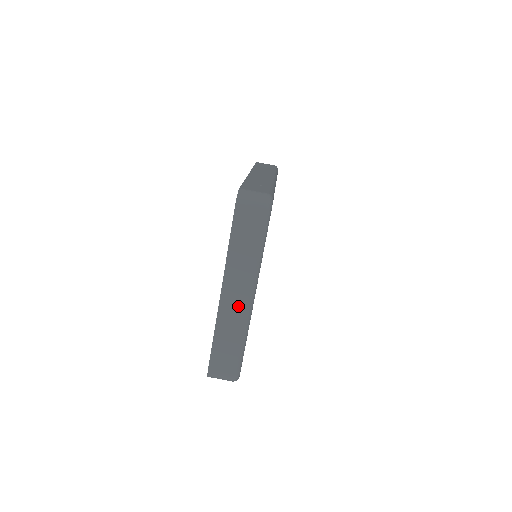
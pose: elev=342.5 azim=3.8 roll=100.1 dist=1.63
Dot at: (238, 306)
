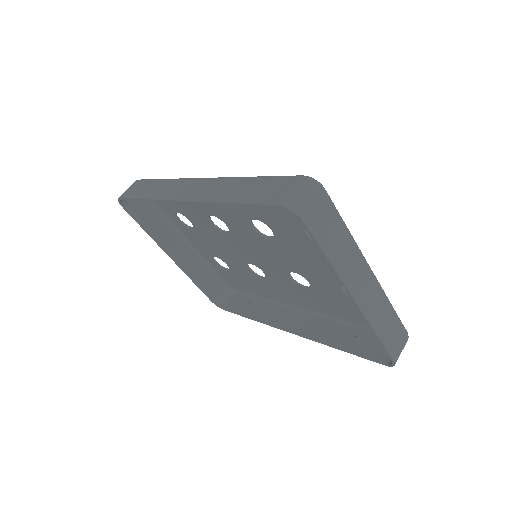
Dot at: (371, 291)
